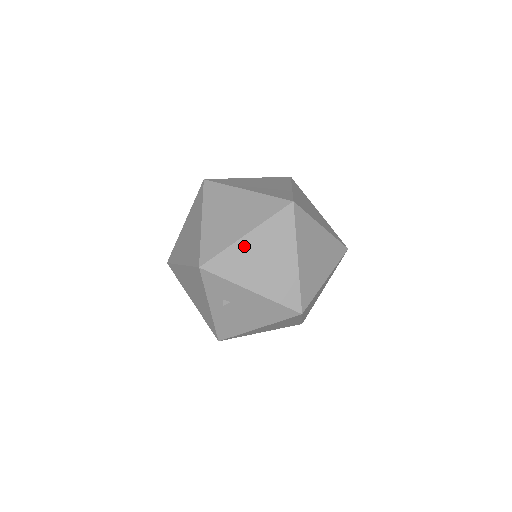
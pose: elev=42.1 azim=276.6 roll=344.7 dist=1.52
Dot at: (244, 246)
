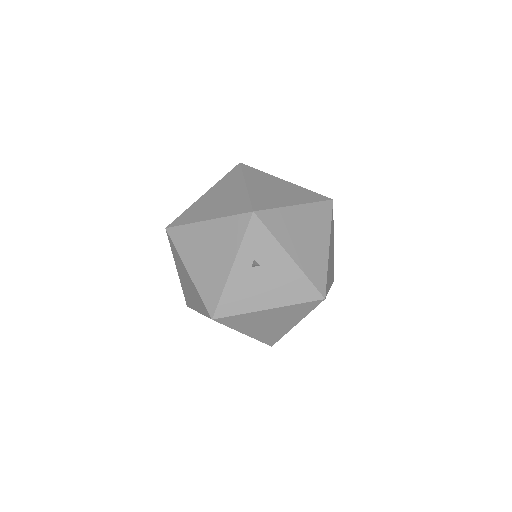
Dot at: (293, 214)
